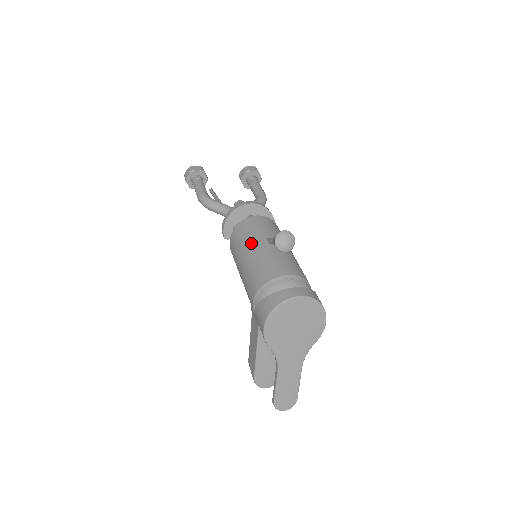
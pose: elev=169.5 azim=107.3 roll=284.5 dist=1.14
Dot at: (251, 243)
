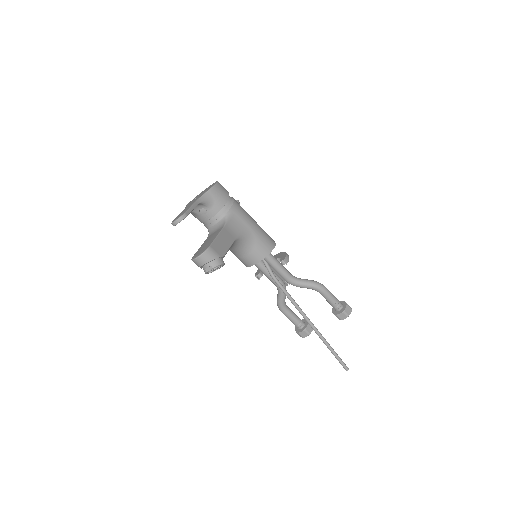
Dot at: occluded
